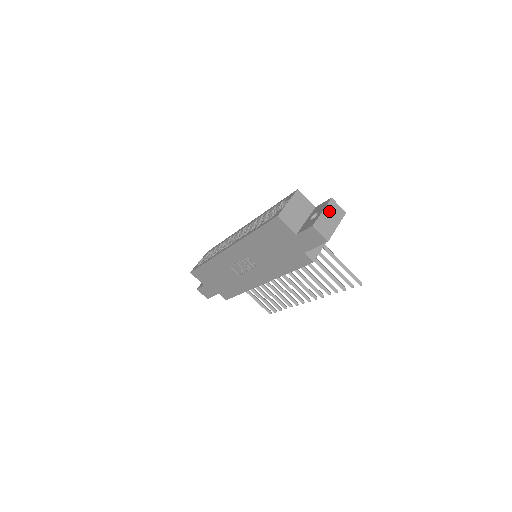
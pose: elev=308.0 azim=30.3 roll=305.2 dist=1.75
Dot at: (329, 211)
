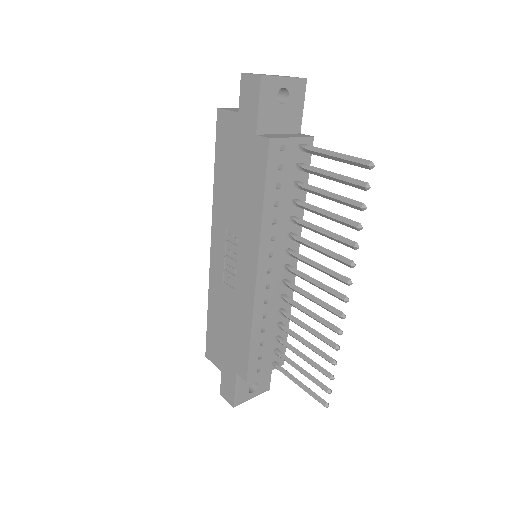
Dot at: occluded
